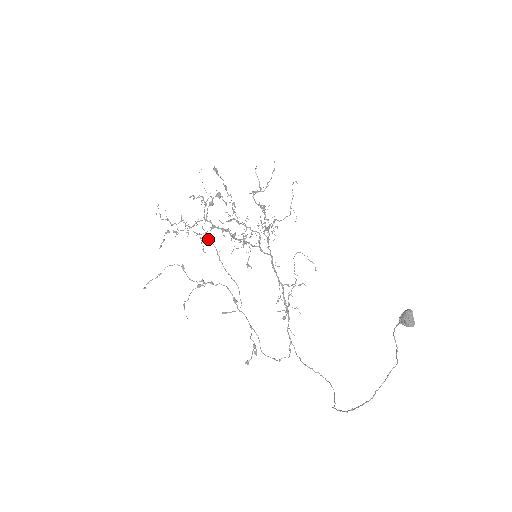
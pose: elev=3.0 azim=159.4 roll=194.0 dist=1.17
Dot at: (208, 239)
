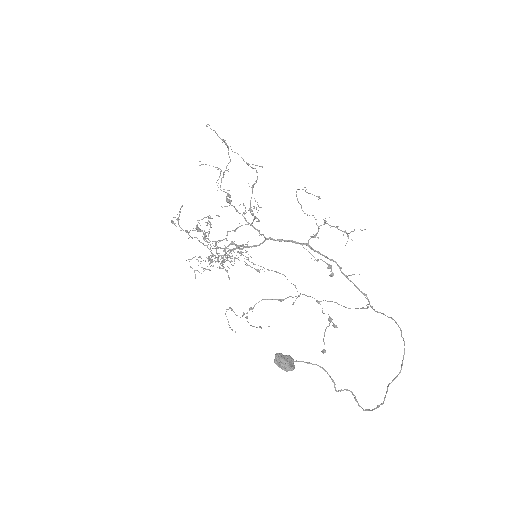
Dot at: (230, 262)
